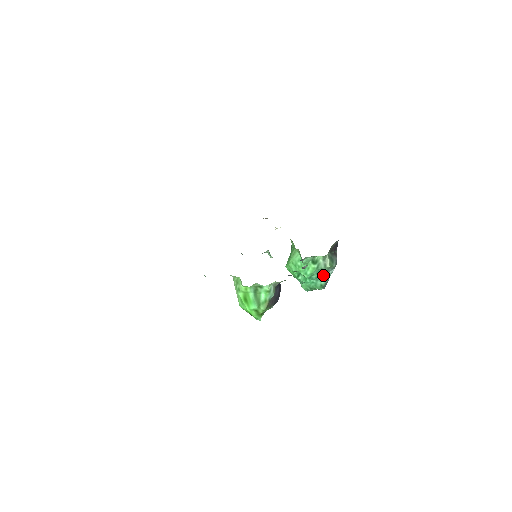
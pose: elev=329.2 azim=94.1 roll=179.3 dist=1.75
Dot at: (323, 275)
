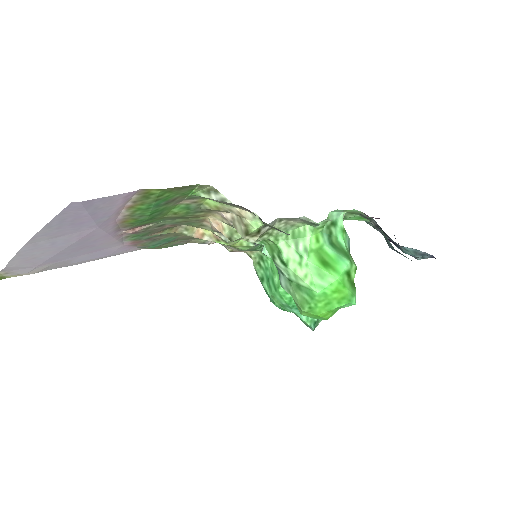
Dot at: occluded
